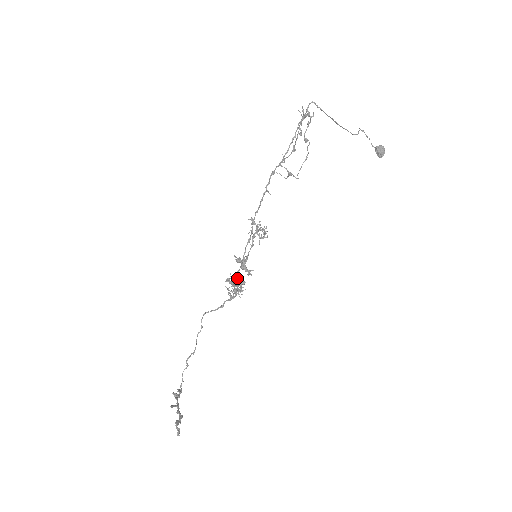
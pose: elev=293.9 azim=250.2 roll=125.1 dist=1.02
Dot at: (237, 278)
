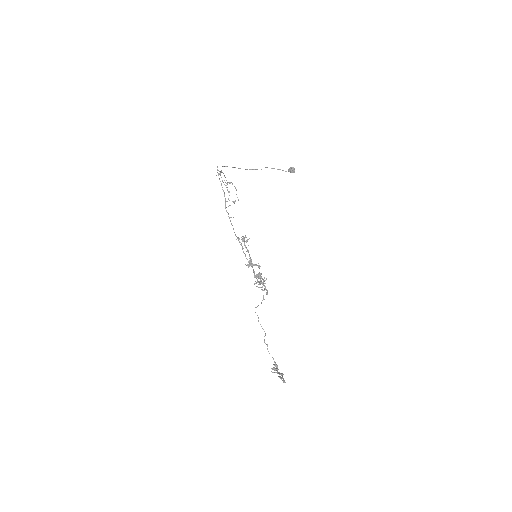
Dot at: (256, 275)
